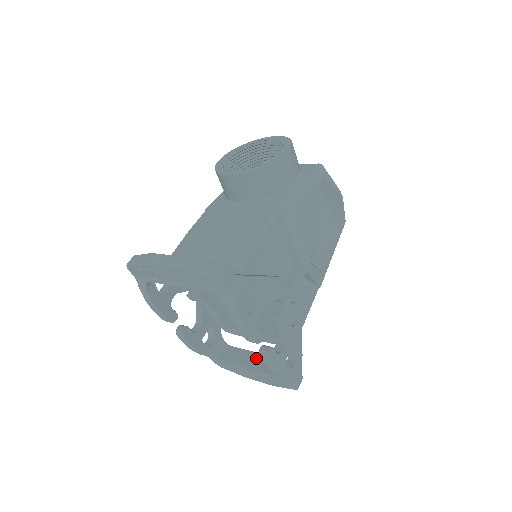
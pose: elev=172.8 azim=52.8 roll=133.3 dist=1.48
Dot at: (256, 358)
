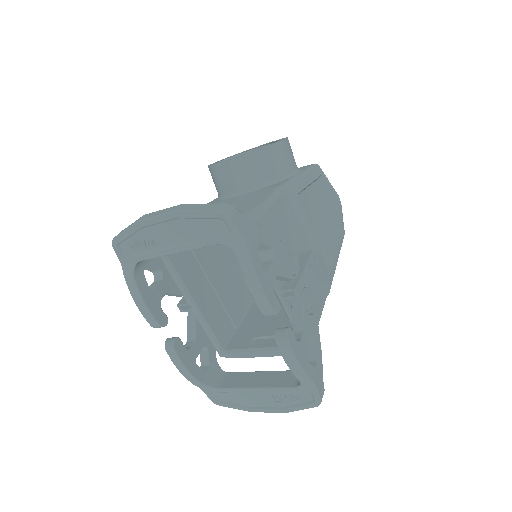
Dot at: (263, 376)
